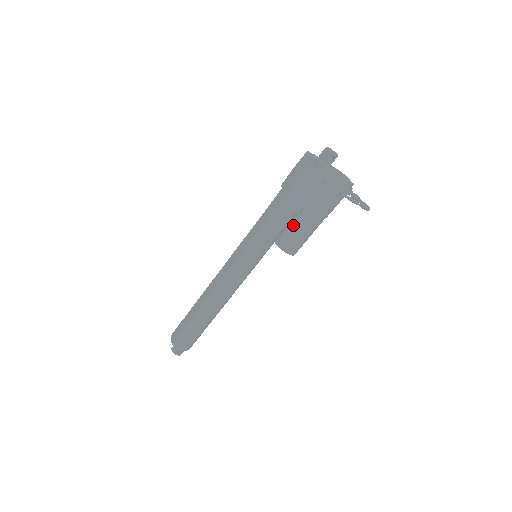
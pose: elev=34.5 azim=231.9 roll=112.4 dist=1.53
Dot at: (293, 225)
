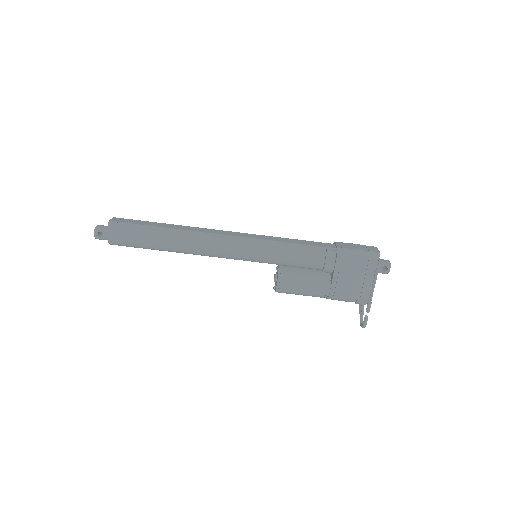
Dot at: (307, 272)
